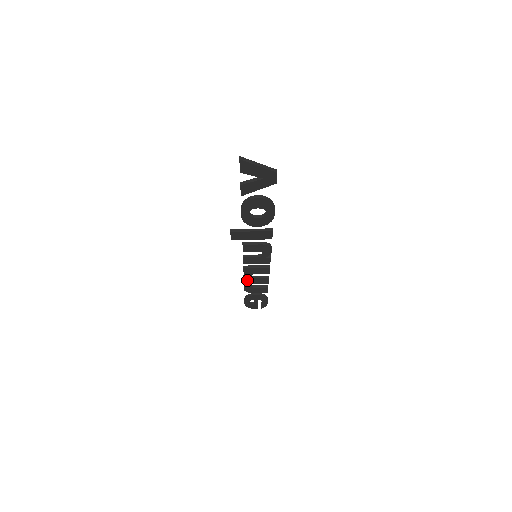
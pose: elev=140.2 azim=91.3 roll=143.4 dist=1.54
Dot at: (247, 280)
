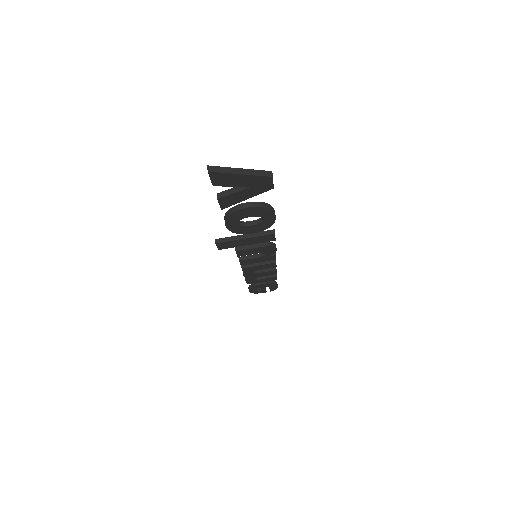
Dot at: (249, 276)
